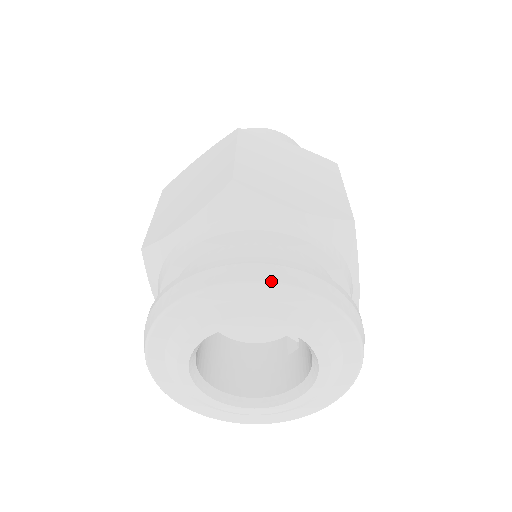
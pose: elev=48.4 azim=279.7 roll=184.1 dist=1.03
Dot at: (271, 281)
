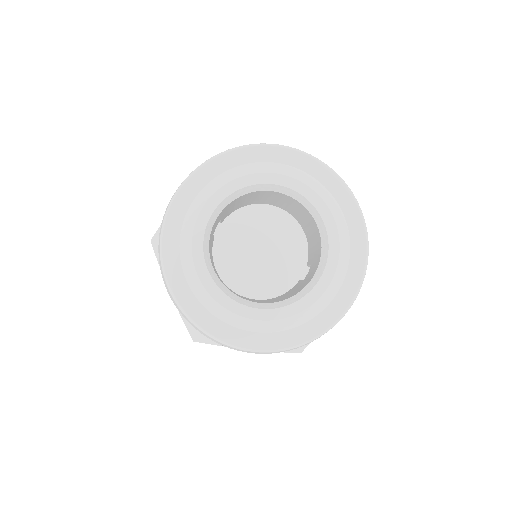
Dot at: (255, 144)
